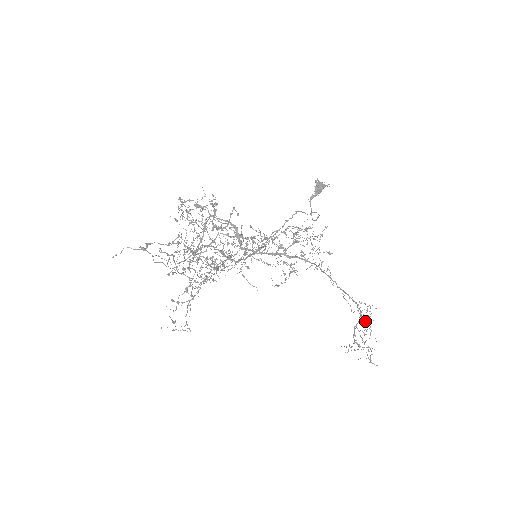
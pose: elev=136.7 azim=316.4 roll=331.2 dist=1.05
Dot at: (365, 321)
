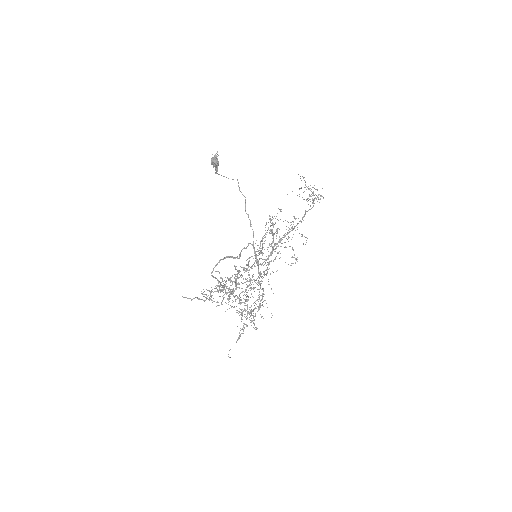
Dot at: occluded
